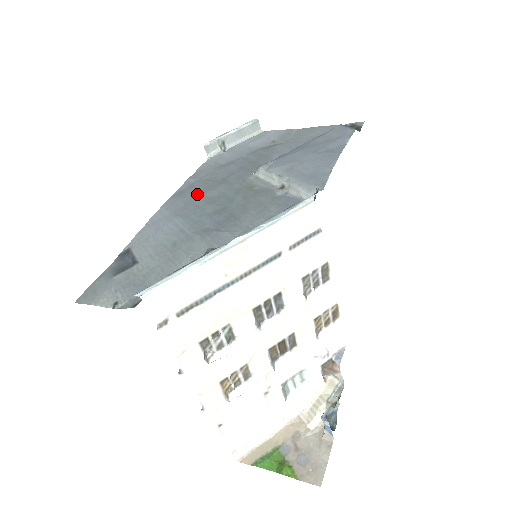
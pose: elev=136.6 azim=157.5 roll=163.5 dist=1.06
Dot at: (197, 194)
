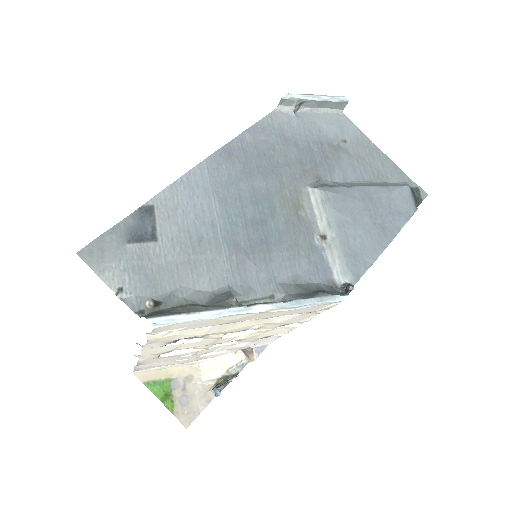
Dot at: (246, 172)
